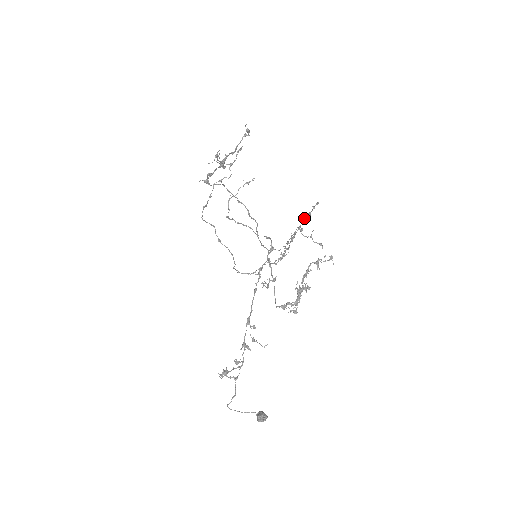
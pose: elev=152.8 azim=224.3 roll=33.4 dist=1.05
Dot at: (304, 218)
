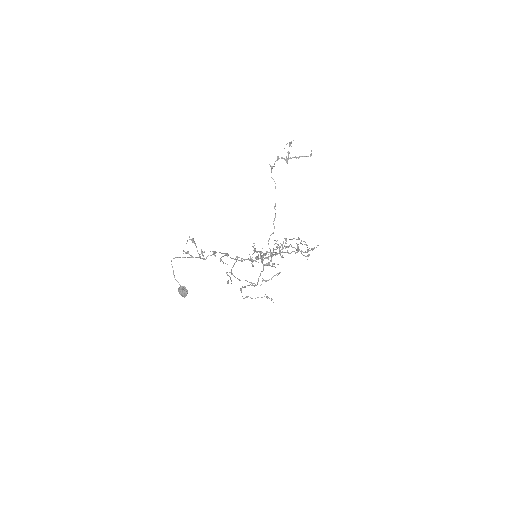
Dot at: occluded
